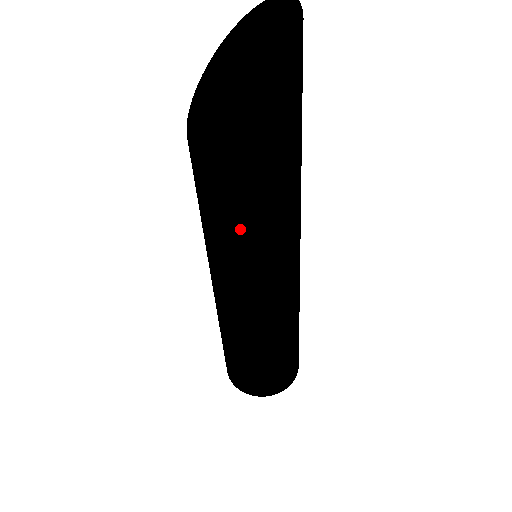
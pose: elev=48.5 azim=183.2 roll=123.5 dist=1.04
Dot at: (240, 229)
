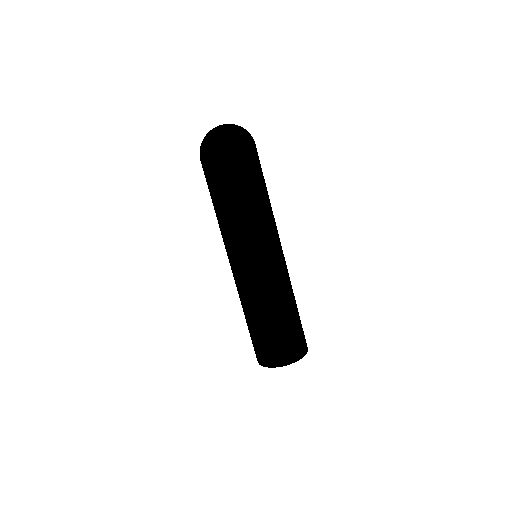
Dot at: (266, 212)
